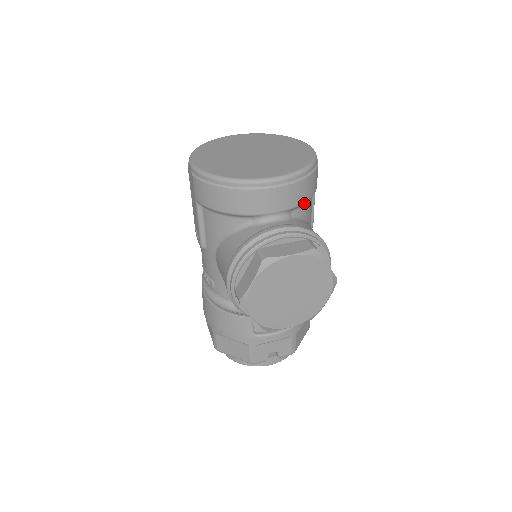
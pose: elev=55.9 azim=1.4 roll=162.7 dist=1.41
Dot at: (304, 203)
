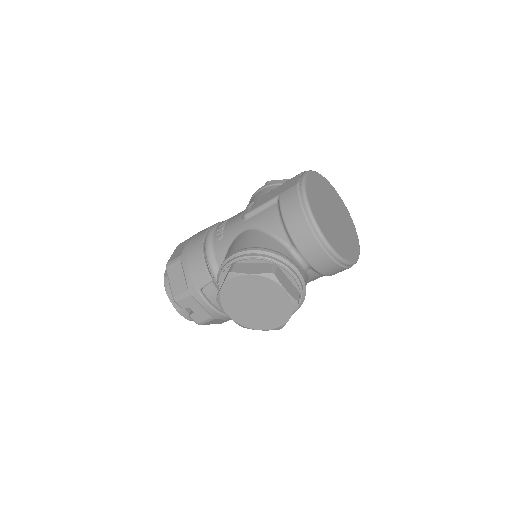
Dot at: (321, 273)
